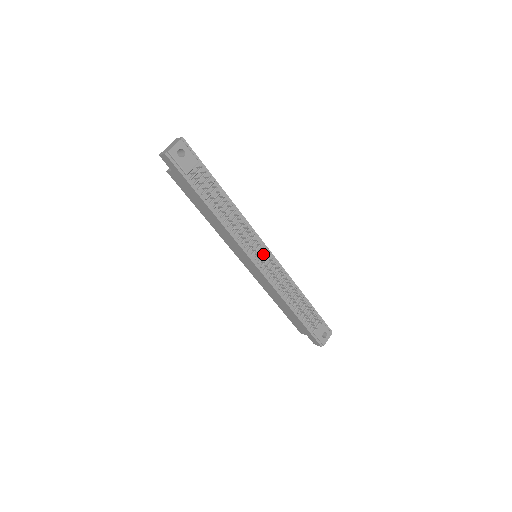
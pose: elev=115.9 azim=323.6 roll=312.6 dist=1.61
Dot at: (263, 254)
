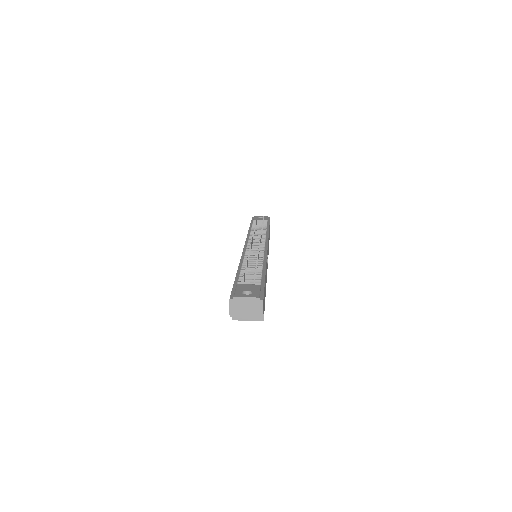
Dot at: occluded
